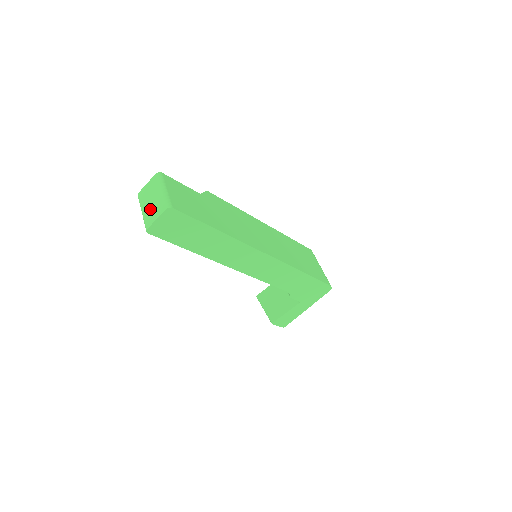
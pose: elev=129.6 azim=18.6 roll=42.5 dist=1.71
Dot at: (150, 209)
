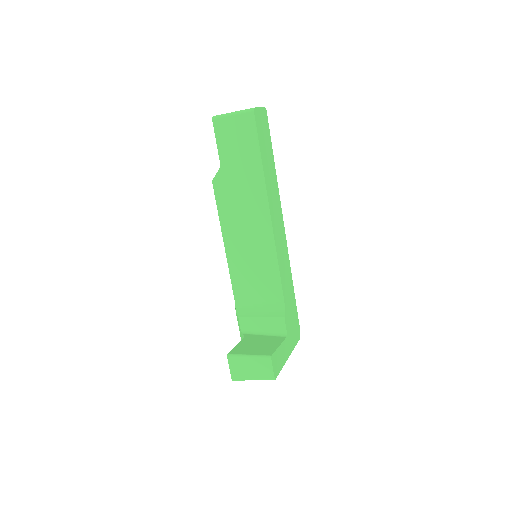
Dot at: occluded
